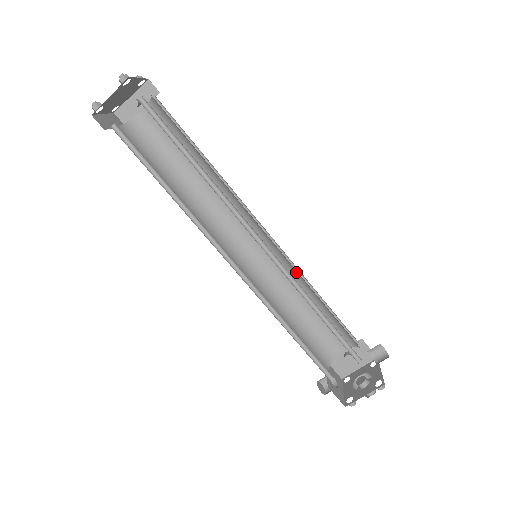
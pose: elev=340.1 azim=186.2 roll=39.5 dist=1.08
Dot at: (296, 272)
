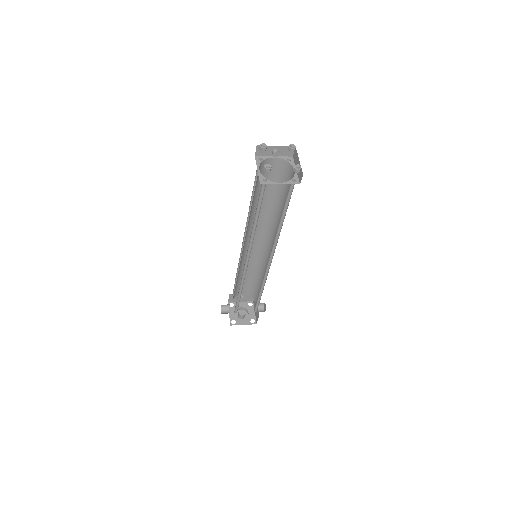
Dot at: (262, 265)
